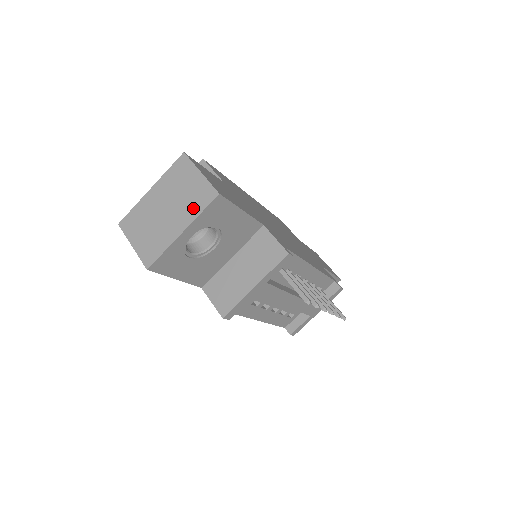
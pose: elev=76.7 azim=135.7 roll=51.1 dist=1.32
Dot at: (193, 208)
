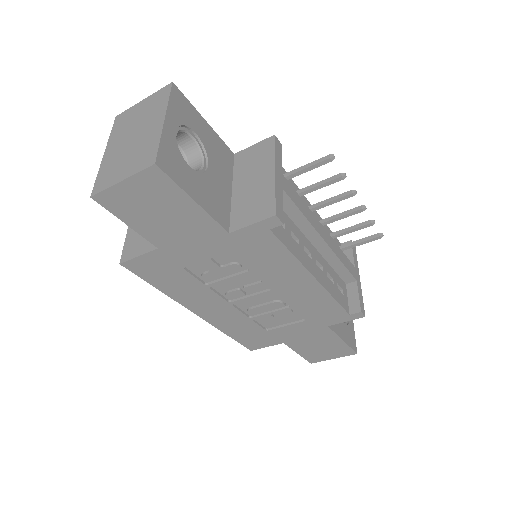
Dot at: (158, 107)
